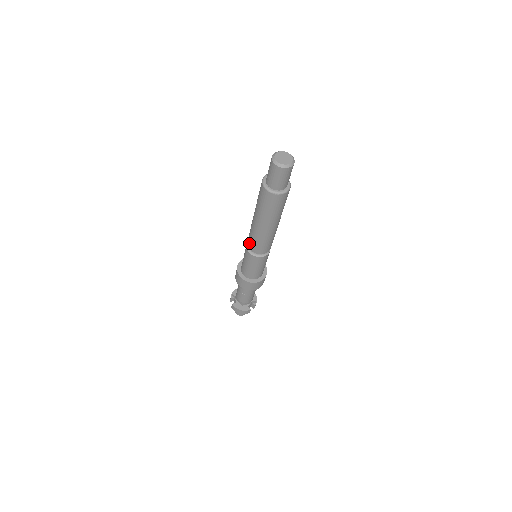
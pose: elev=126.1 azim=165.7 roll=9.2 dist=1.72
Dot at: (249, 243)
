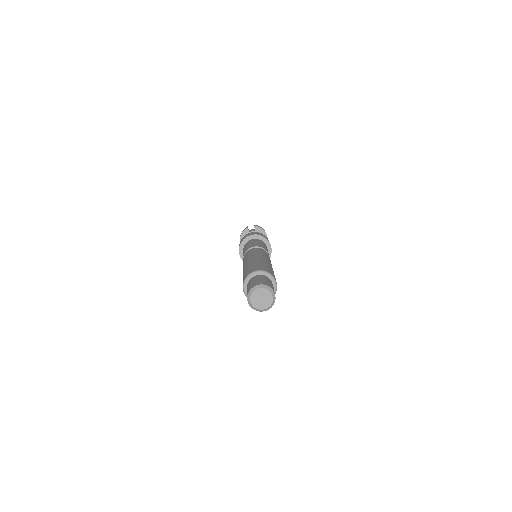
Dot at: occluded
